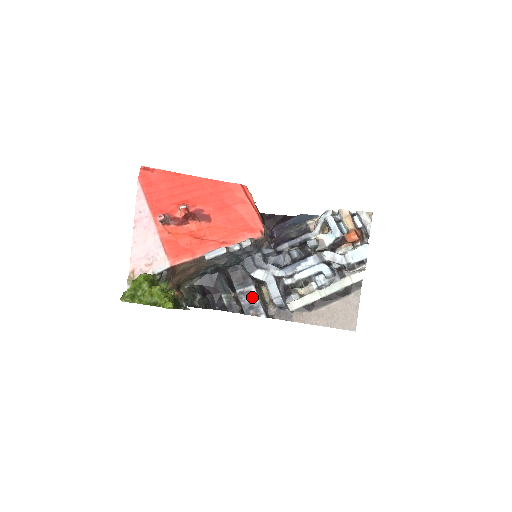
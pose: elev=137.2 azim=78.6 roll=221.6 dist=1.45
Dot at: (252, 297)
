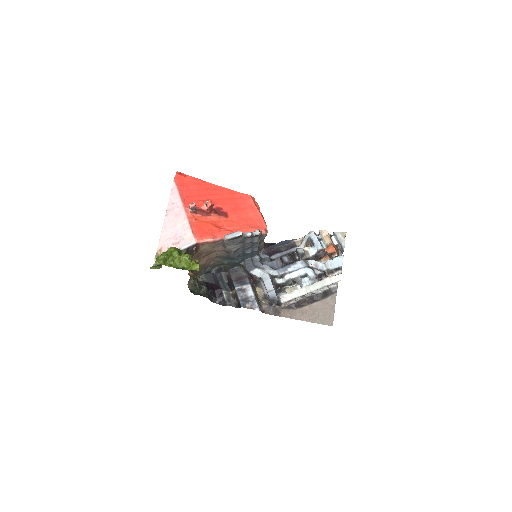
Dot at: (248, 293)
